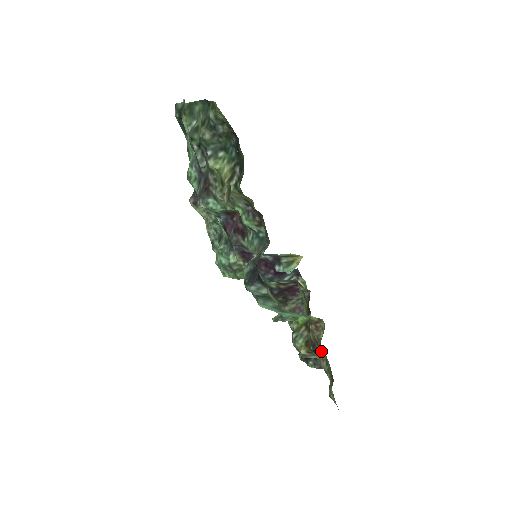
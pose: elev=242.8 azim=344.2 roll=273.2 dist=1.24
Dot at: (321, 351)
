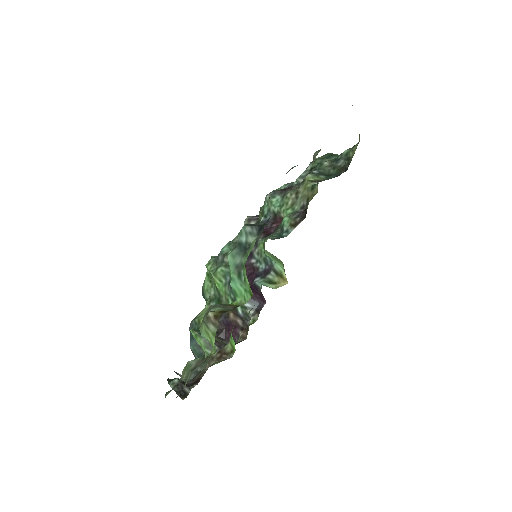
Dot at: (211, 353)
